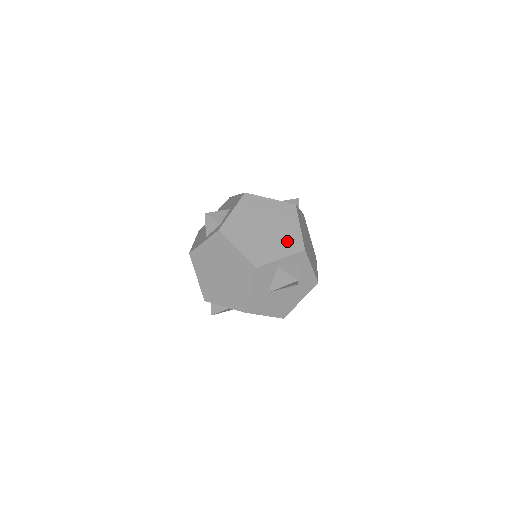
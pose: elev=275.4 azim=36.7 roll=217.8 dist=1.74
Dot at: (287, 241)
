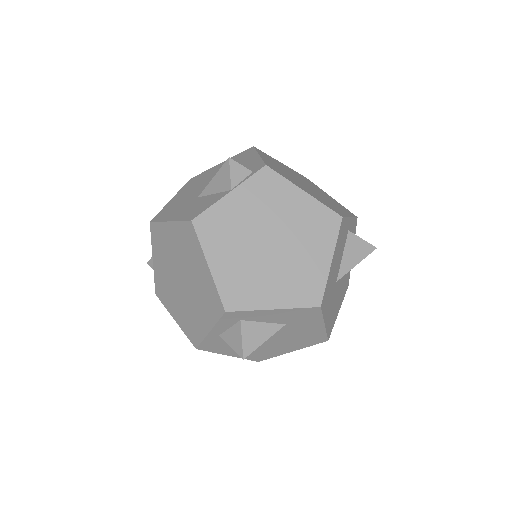
Dot at: (205, 299)
